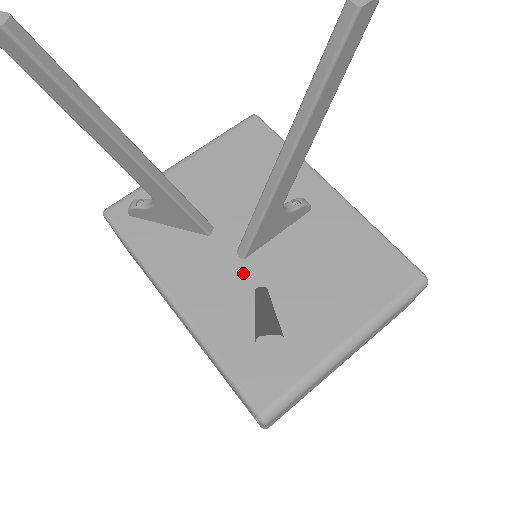
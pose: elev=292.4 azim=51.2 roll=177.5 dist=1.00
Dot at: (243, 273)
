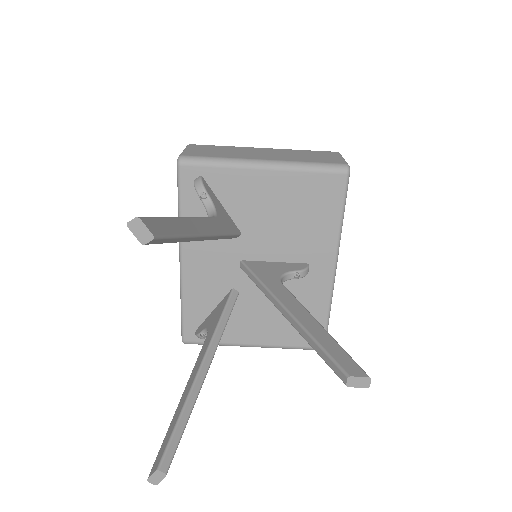
Dot at: (234, 275)
